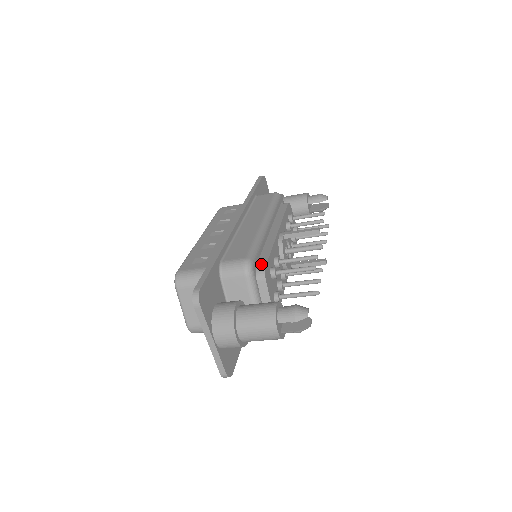
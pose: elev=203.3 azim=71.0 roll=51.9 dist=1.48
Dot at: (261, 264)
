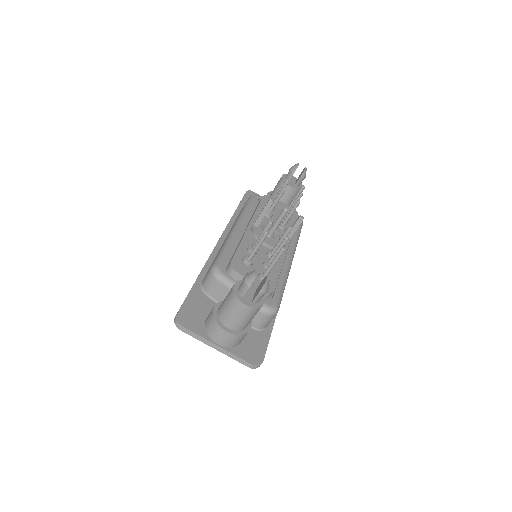
Dot at: occluded
